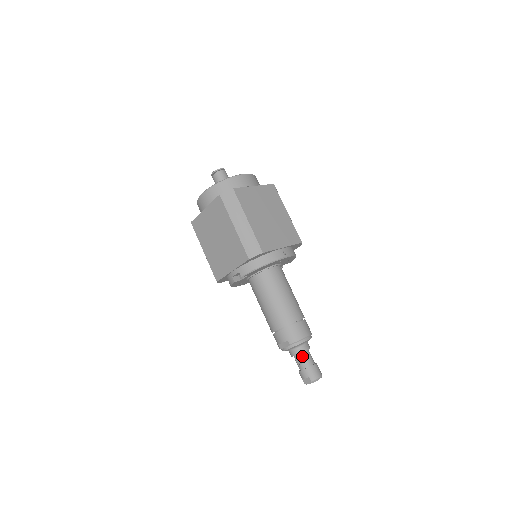
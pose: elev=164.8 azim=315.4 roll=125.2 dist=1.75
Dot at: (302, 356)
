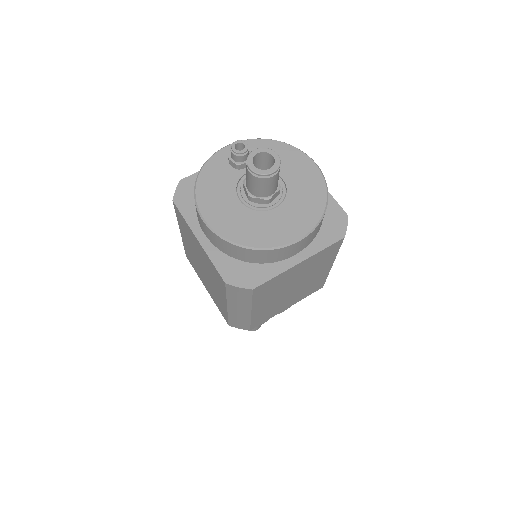
Dot at: occluded
